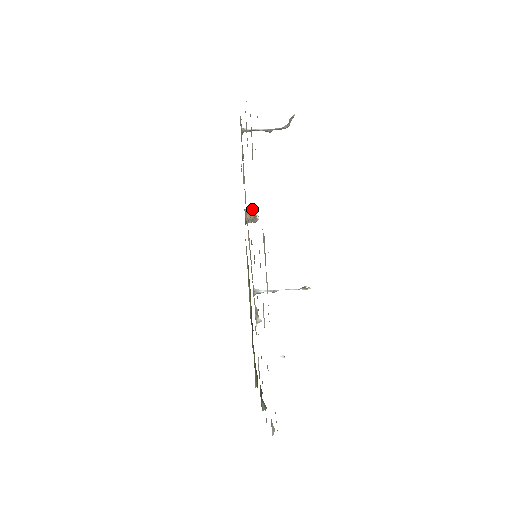
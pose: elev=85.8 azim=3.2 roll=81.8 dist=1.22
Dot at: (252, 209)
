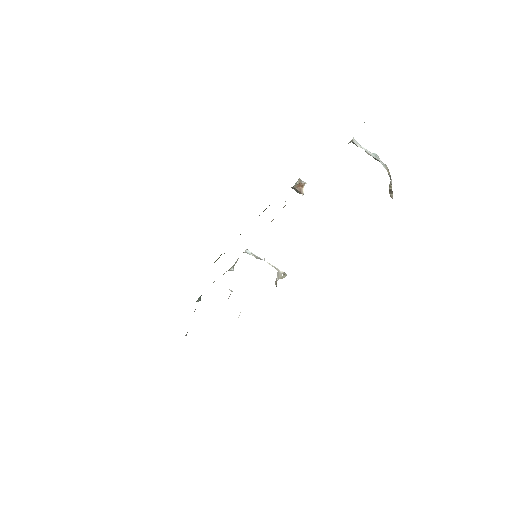
Dot at: (305, 183)
